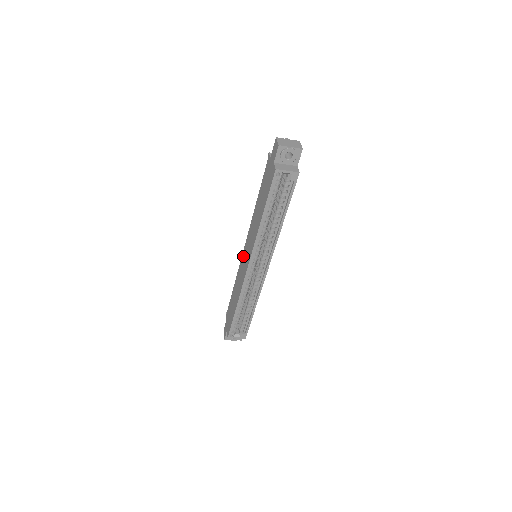
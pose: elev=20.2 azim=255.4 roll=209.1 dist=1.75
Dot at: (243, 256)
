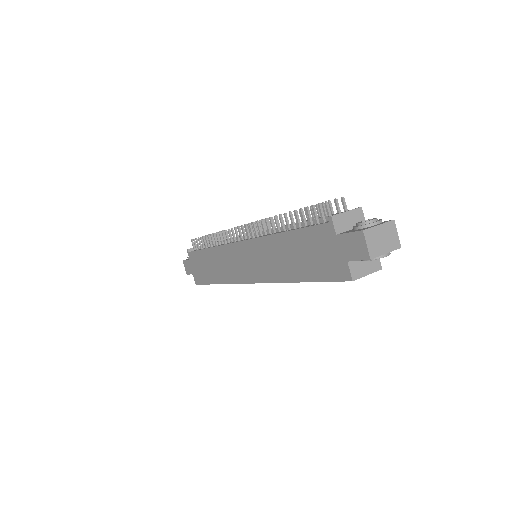
Dot at: (235, 251)
